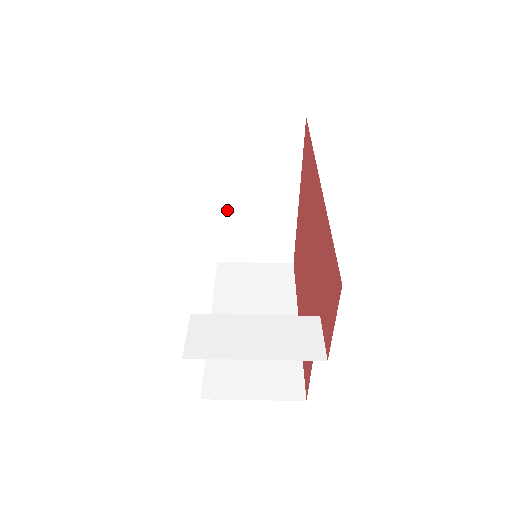
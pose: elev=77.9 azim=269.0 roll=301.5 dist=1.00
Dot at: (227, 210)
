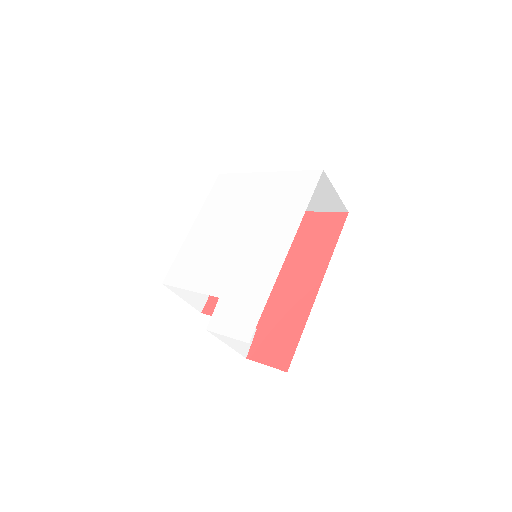
Dot at: occluded
